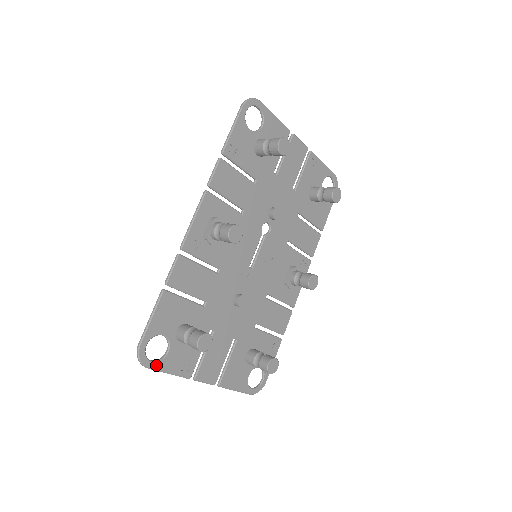
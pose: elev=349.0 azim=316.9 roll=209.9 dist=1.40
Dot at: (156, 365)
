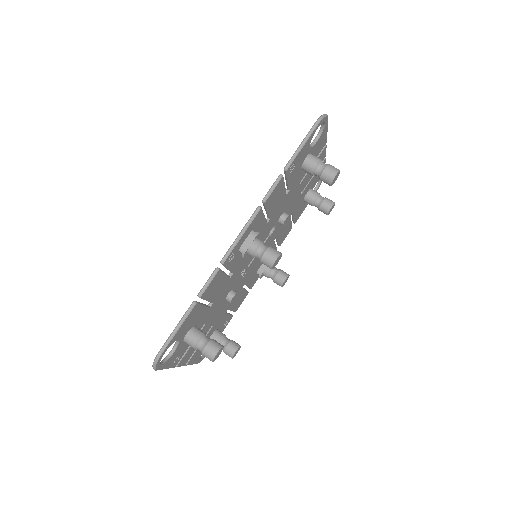
Dot at: (162, 366)
